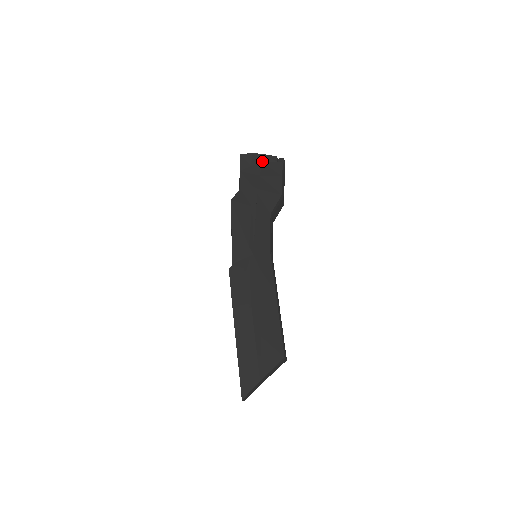
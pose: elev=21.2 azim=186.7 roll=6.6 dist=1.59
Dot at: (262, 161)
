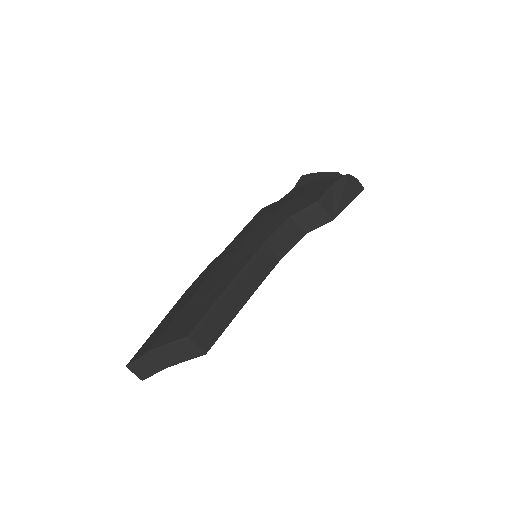
Dot at: (320, 178)
